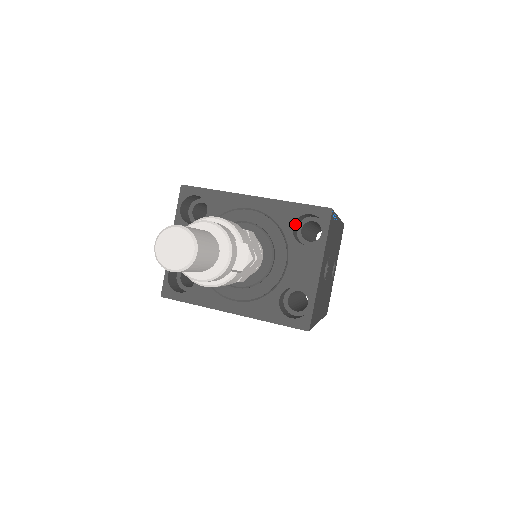
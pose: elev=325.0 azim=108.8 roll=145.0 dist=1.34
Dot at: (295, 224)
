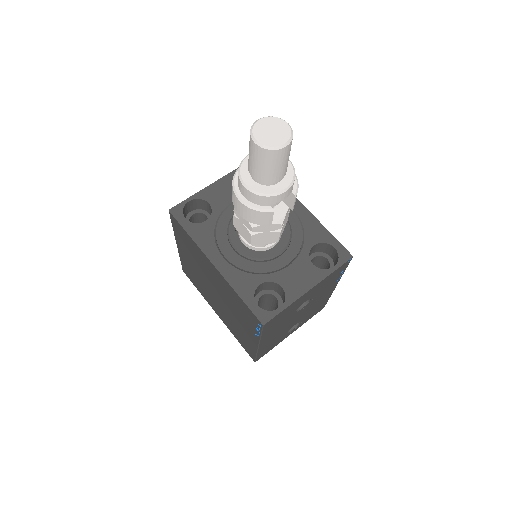
Dot at: (315, 247)
